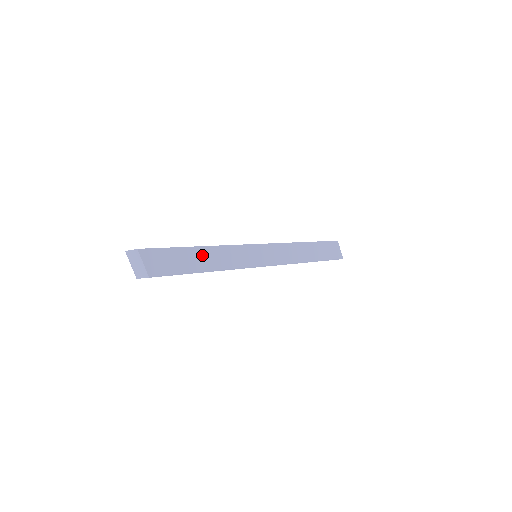
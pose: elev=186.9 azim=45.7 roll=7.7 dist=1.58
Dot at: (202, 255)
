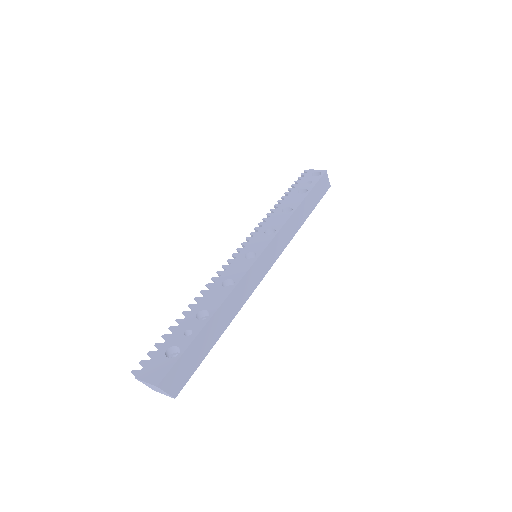
Dot at: (216, 322)
